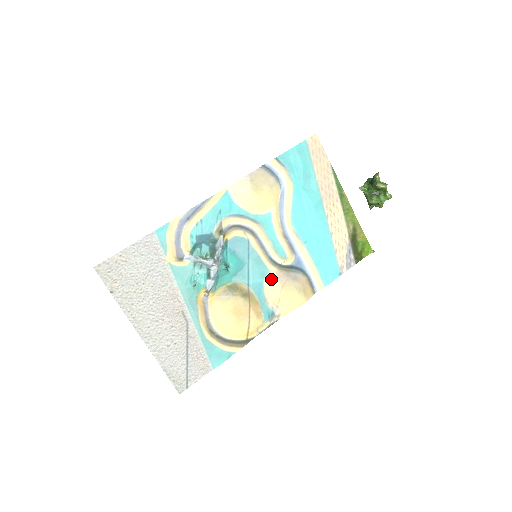
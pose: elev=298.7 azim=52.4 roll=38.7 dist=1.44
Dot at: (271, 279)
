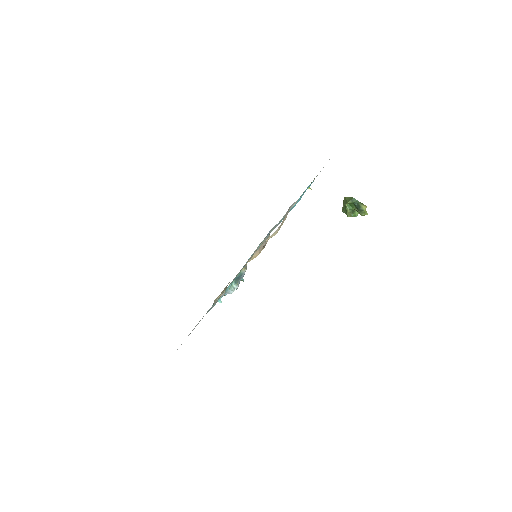
Dot at: (255, 254)
